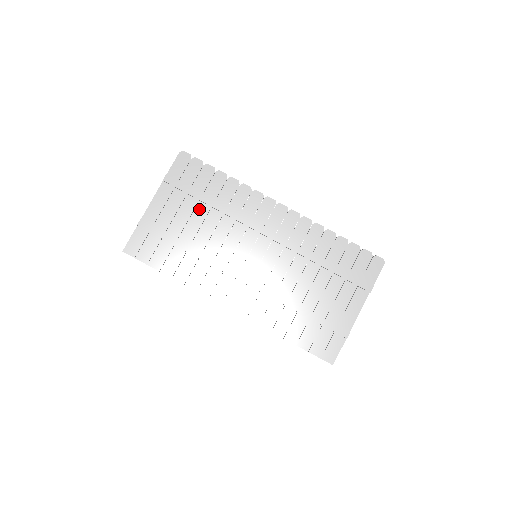
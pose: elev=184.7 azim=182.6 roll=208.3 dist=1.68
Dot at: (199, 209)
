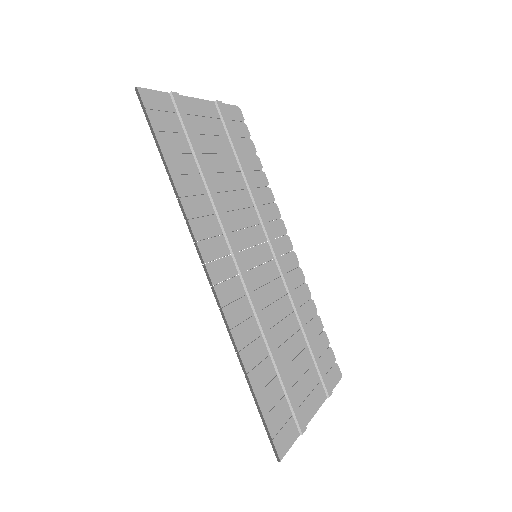
Dot at: (231, 159)
